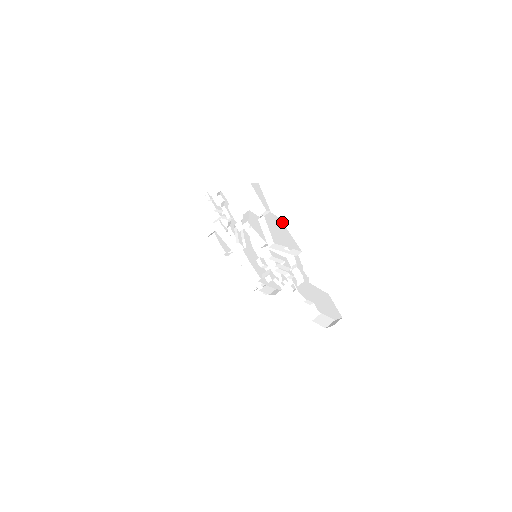
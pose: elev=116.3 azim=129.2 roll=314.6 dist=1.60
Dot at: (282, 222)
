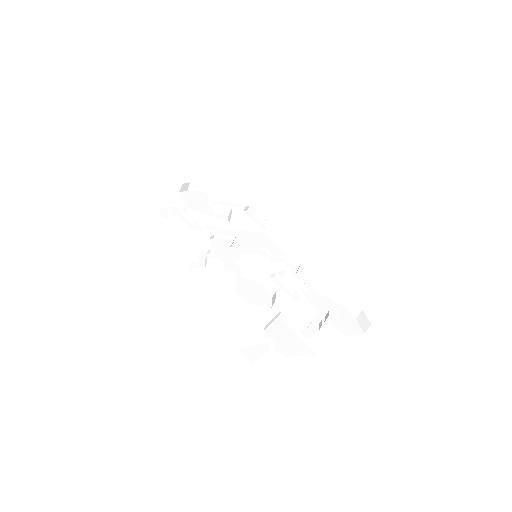
Dot at: occluded
